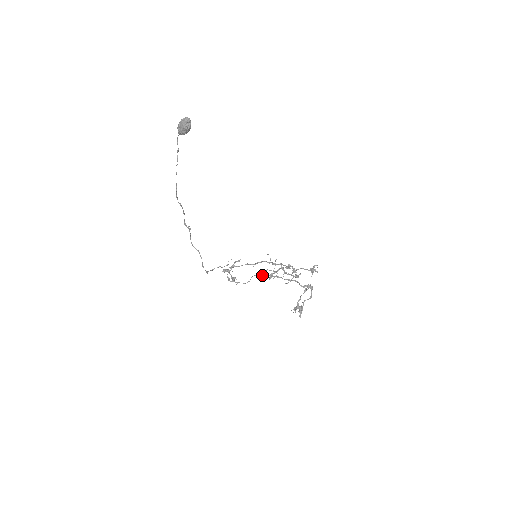
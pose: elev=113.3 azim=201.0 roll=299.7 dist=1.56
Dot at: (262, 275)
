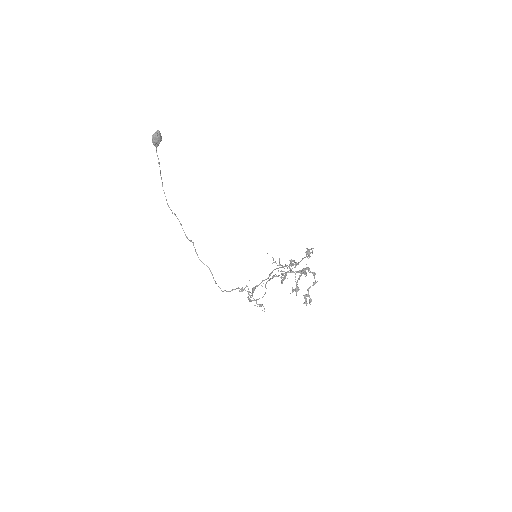
Dot at: (270, 279)
